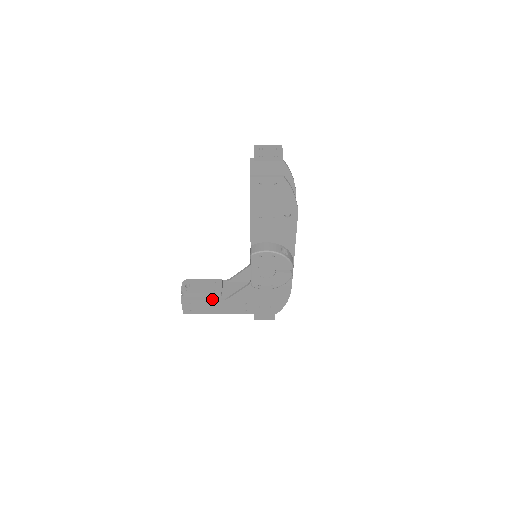
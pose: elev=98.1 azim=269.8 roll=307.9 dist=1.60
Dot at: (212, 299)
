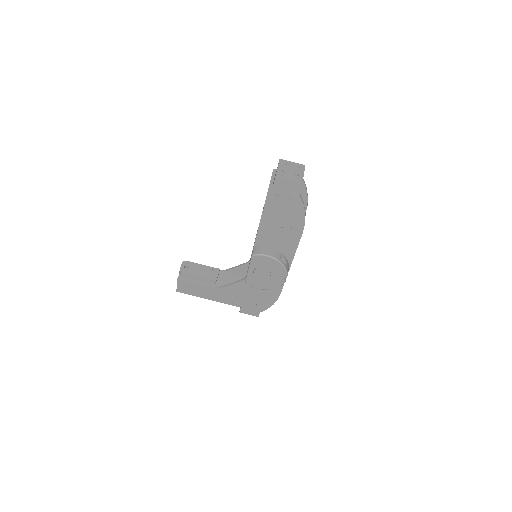
Dot at: (206, 285)
